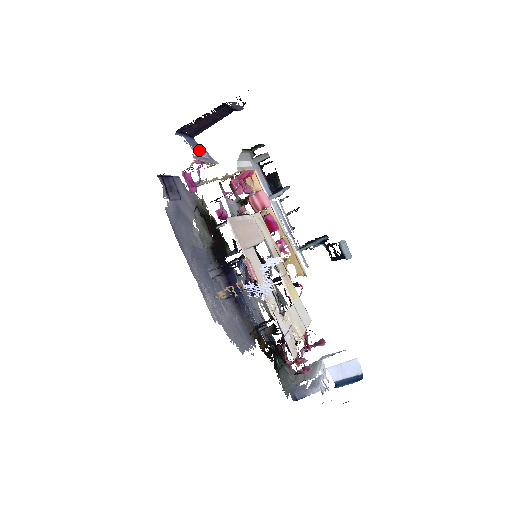
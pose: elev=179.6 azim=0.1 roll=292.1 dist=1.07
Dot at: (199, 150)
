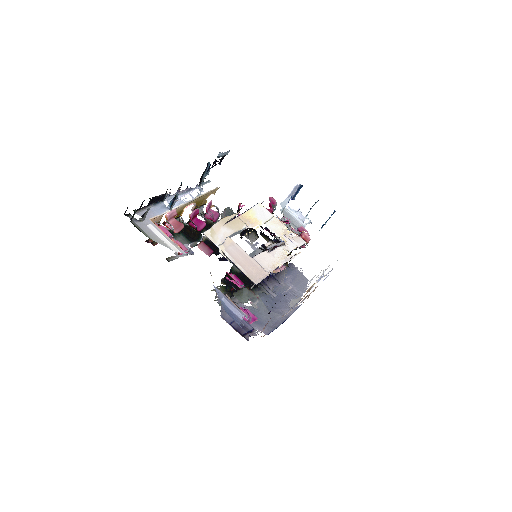
Dot at: (230, 309)
